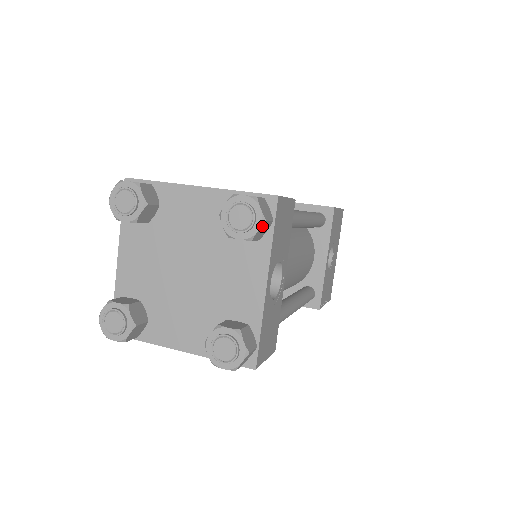
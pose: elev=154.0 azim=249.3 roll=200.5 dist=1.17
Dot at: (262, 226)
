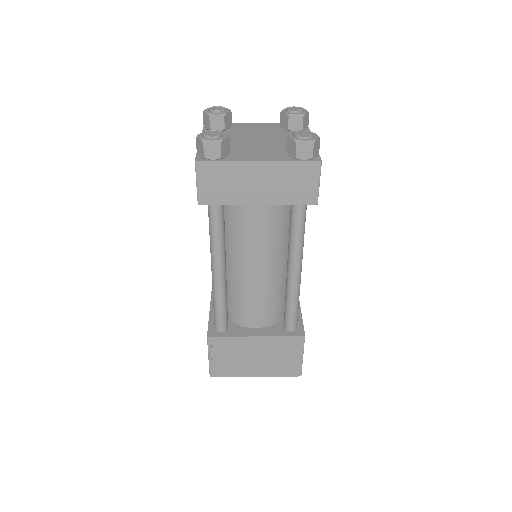
Dot at: (307, 114)
